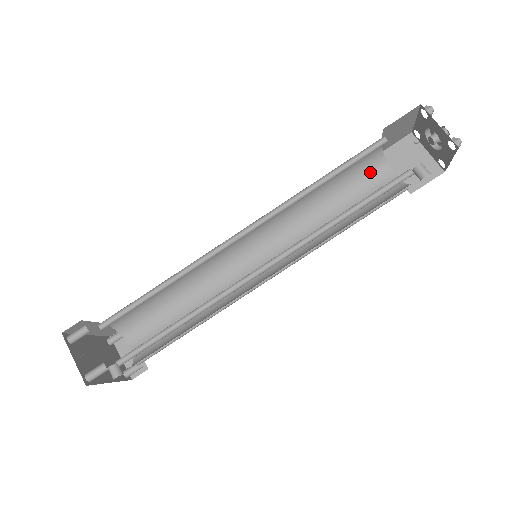
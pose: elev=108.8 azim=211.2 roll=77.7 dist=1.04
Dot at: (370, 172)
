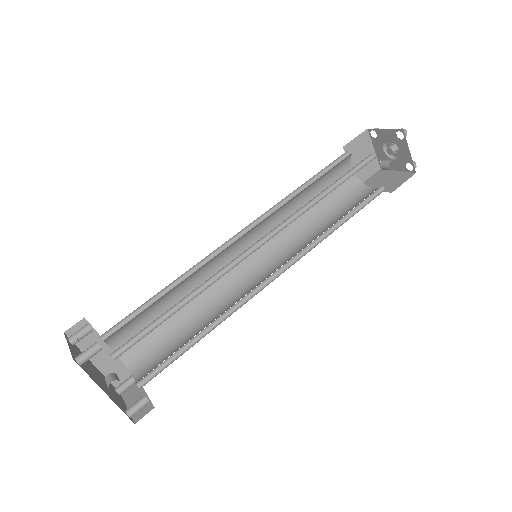
Dot at: (352, 193)
